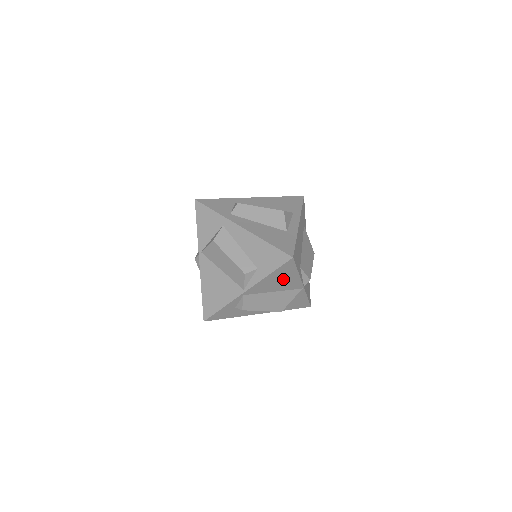
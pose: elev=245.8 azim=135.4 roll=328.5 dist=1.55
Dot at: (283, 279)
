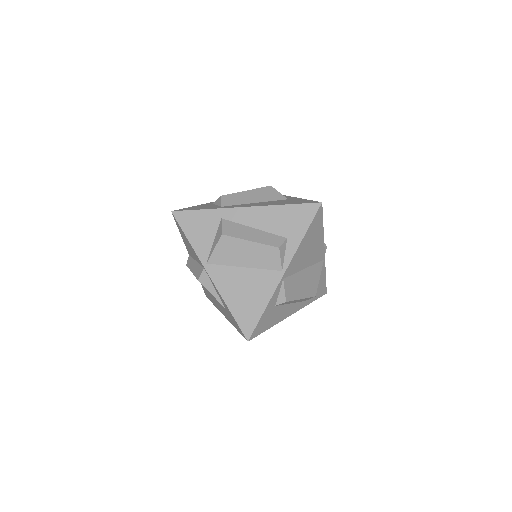
Dot at: (312, 244)
